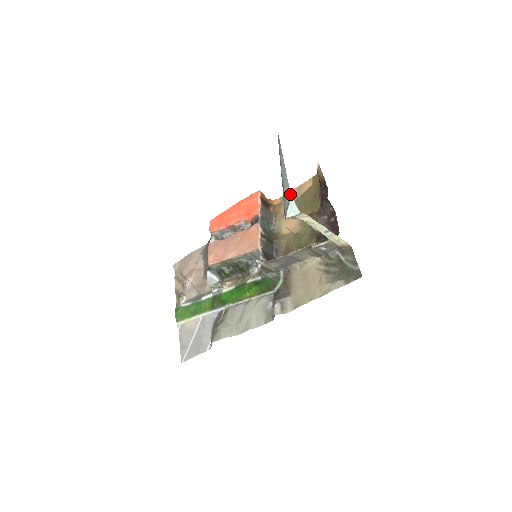
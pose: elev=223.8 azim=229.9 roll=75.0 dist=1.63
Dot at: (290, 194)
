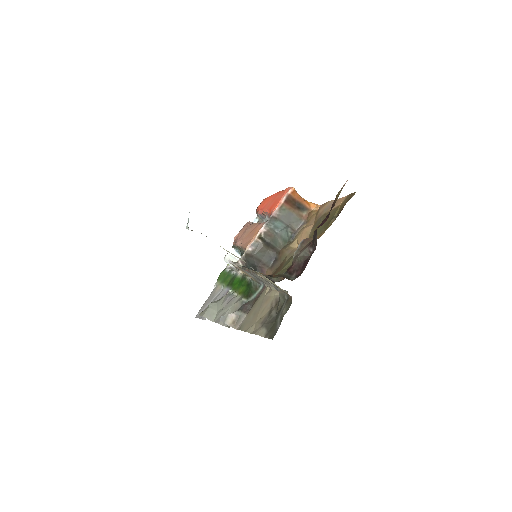
Dot at: occluded
